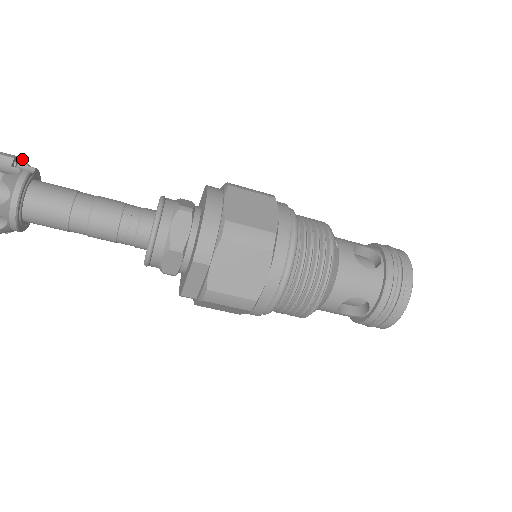
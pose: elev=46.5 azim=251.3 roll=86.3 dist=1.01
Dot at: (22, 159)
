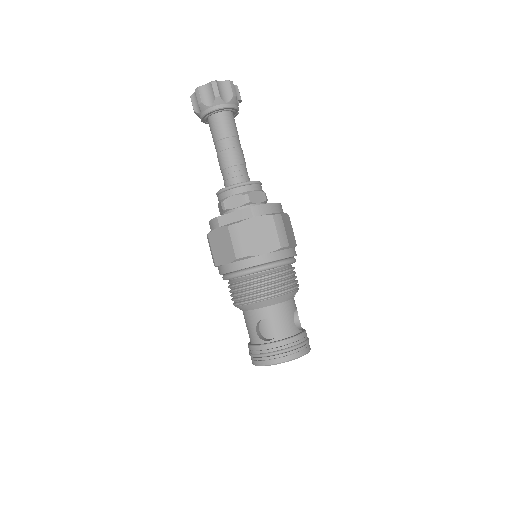
Dot at: occluded
